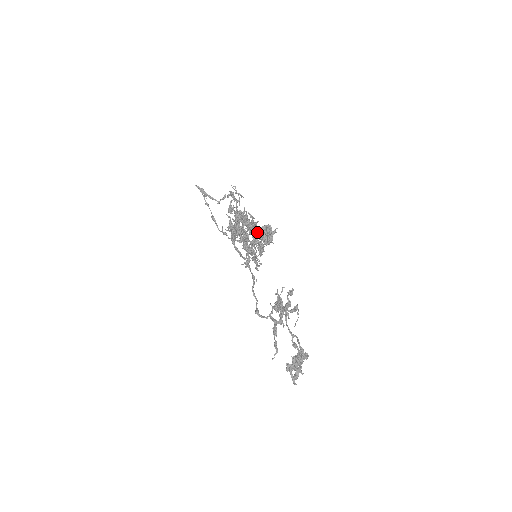
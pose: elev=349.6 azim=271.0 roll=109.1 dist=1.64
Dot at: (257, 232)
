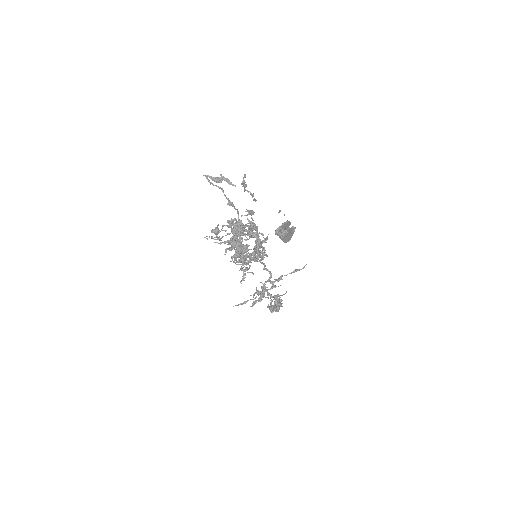
Dot at: (241, 261)
